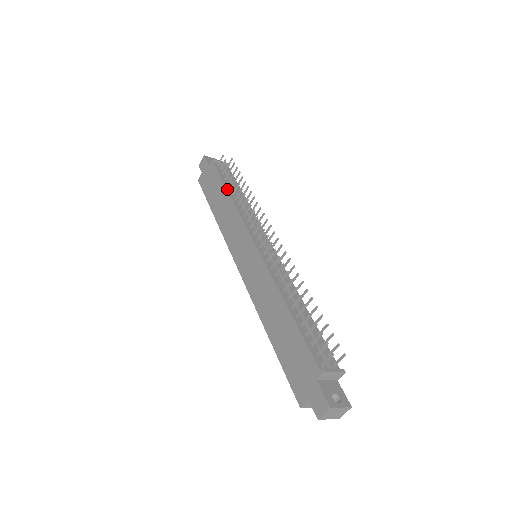
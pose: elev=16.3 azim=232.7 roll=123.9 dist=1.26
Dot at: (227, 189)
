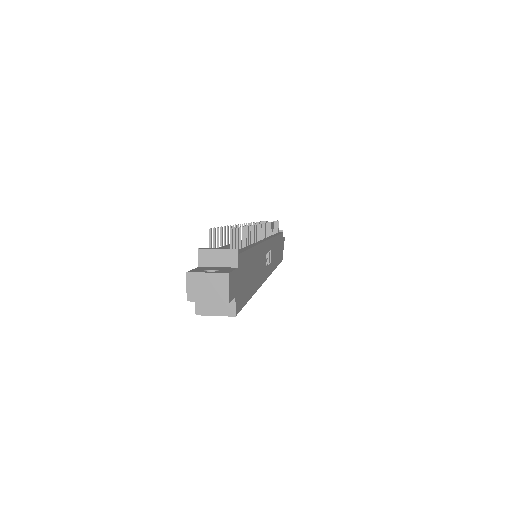
Dot at: occluded
